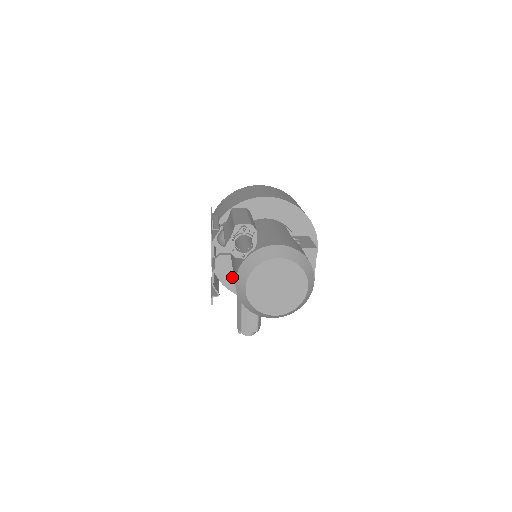
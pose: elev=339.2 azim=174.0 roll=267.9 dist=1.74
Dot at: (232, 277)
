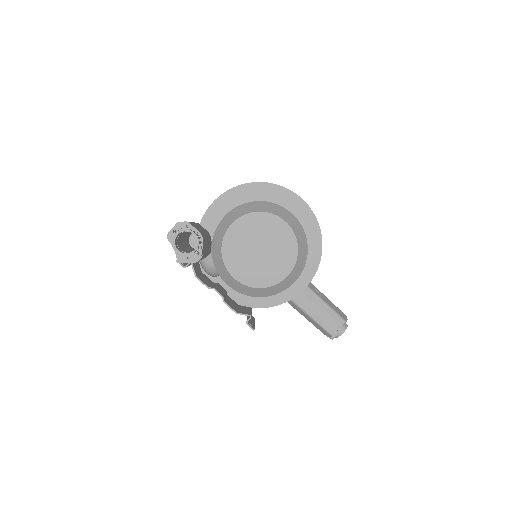
Dot at: occluded
